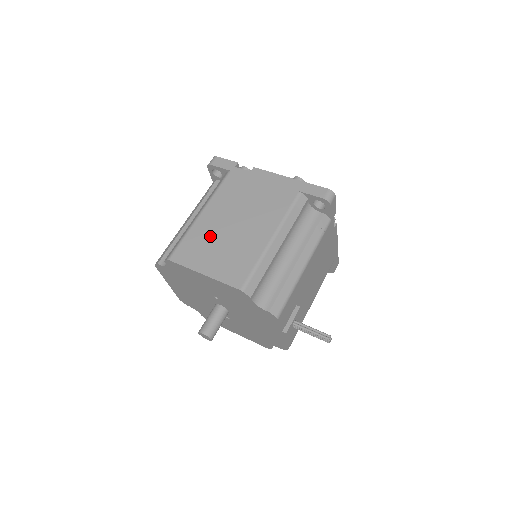
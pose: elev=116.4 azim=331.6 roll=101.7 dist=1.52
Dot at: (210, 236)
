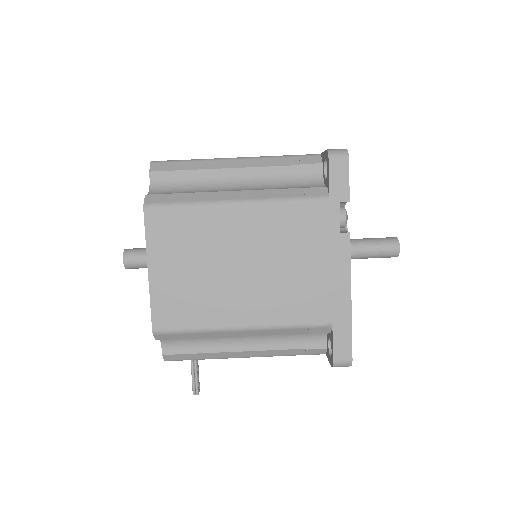
Dot at: (206, 243)
